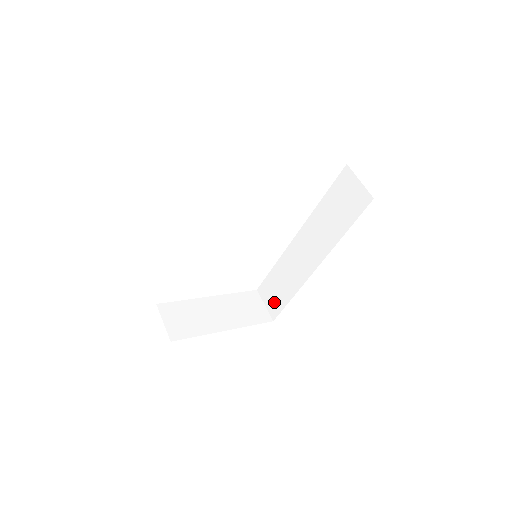
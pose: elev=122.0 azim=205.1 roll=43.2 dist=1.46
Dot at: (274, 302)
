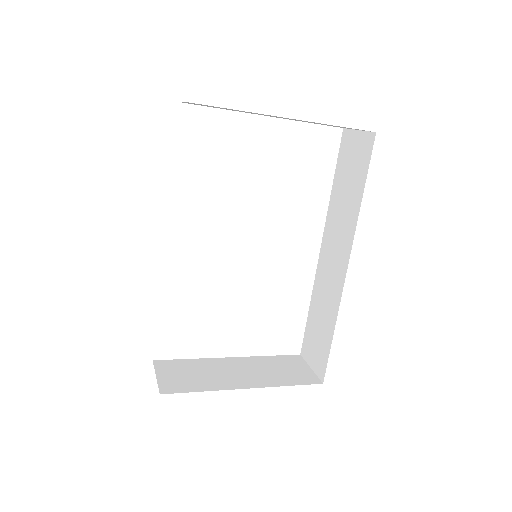
Dot at: (318, 355)
